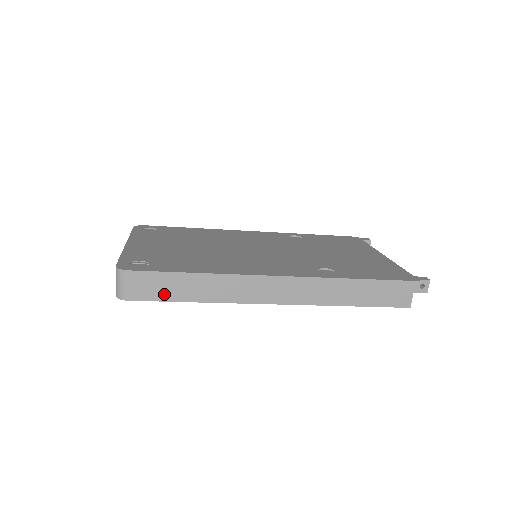
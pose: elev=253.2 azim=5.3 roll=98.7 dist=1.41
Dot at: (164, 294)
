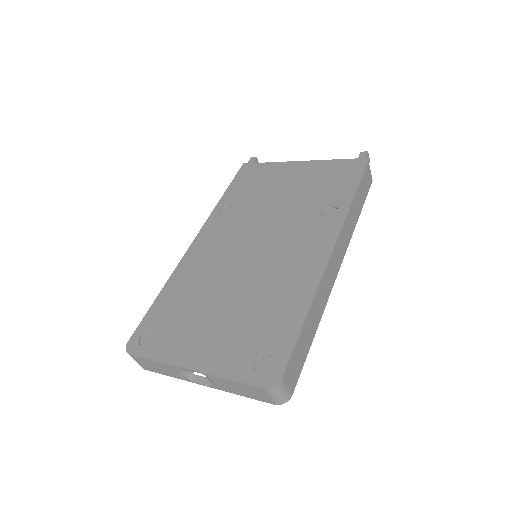
Dot at: (303, 357)
